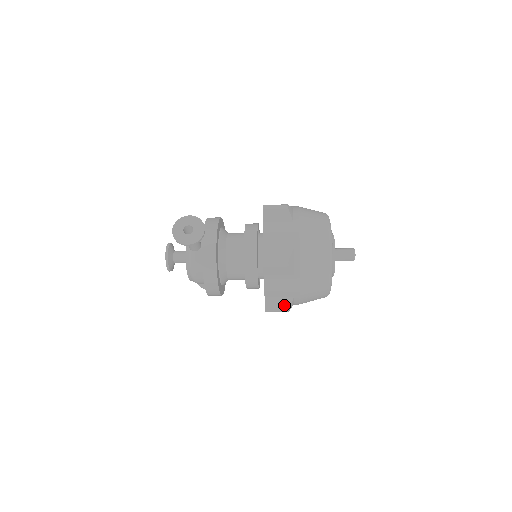
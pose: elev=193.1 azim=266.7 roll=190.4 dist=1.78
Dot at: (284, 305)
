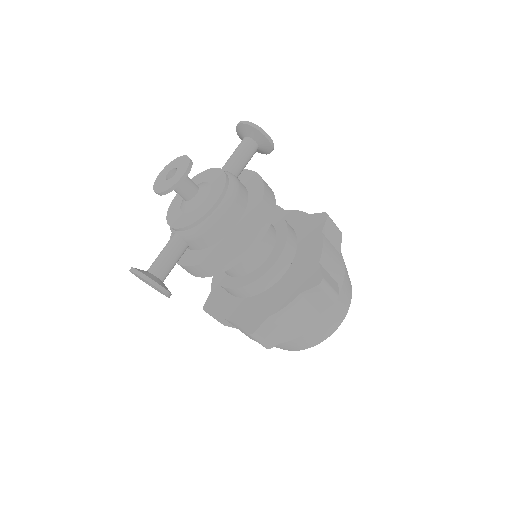
Dot at: (334, 286)
